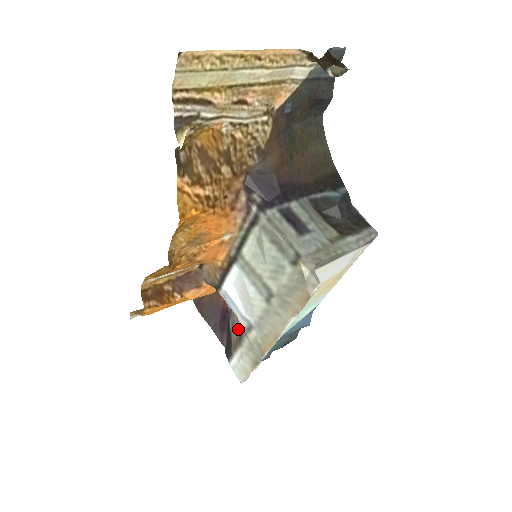
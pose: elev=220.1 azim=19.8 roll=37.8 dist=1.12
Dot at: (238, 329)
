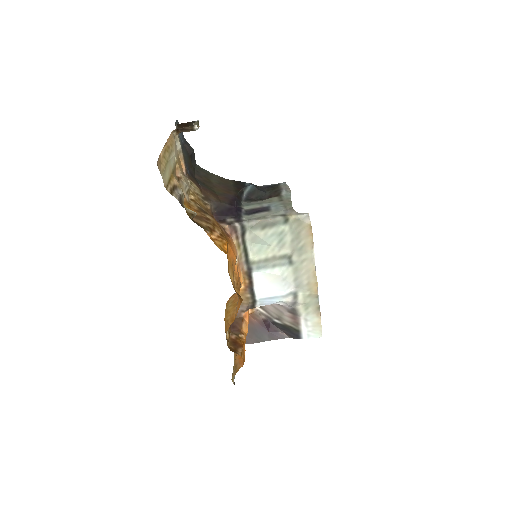
Dot at: (287, 312)
